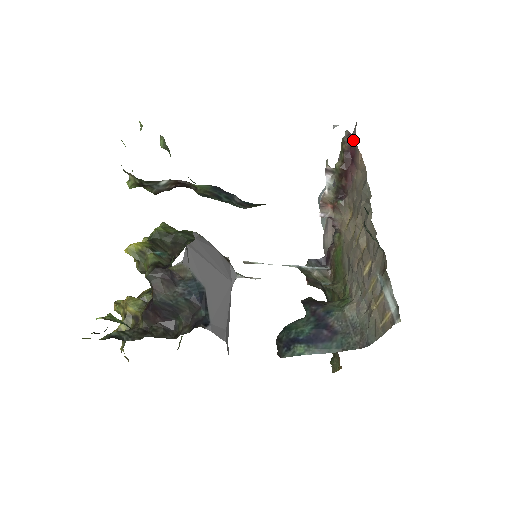
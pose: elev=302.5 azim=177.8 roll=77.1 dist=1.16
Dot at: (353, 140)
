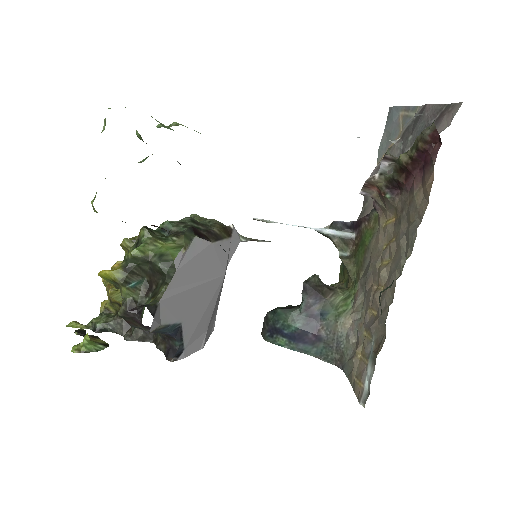
Dot at: (437, 142)
